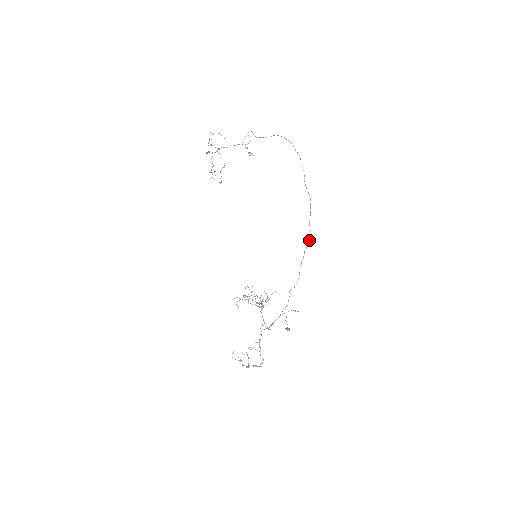
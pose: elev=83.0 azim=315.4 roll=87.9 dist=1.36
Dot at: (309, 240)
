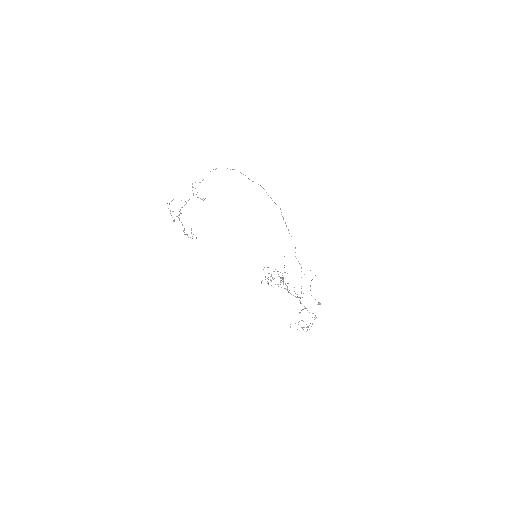
Dot at: occluded
